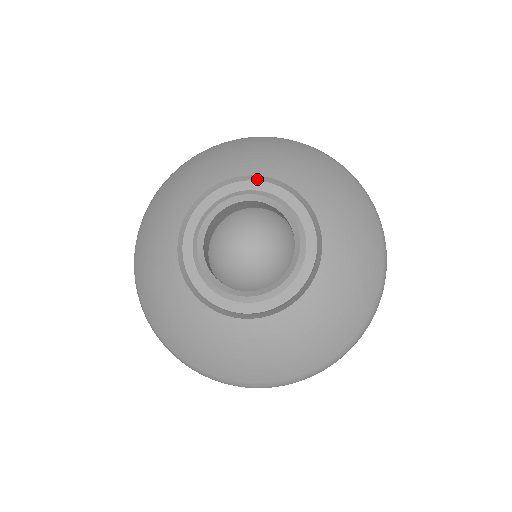
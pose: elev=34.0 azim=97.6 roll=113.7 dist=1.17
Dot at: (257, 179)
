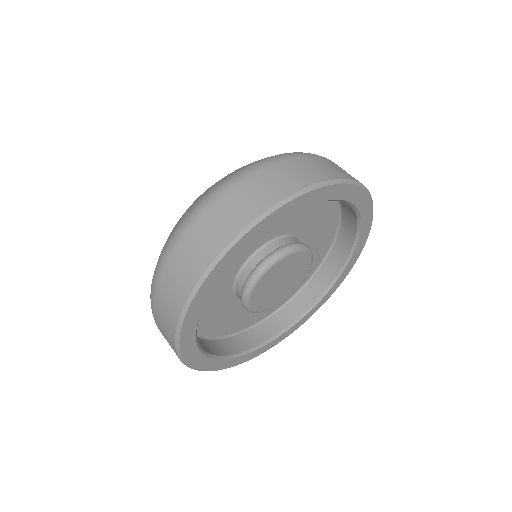
Dot at: occluded
